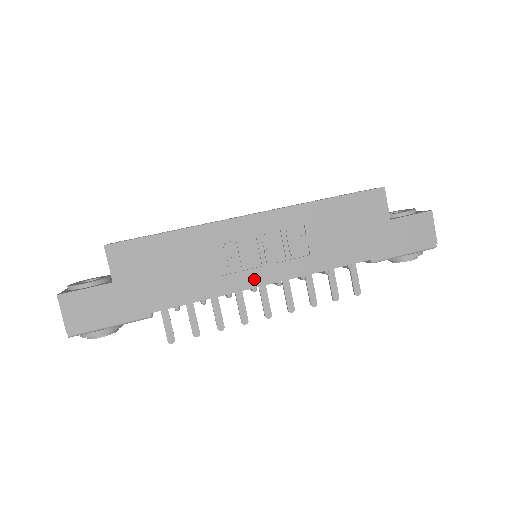
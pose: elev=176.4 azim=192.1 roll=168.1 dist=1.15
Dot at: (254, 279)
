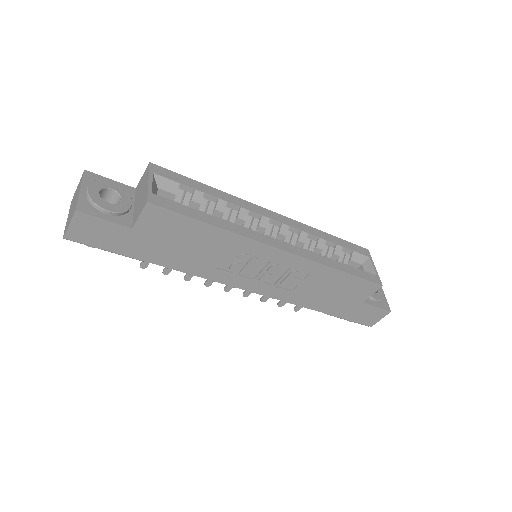
Dot at: (240, 283)
